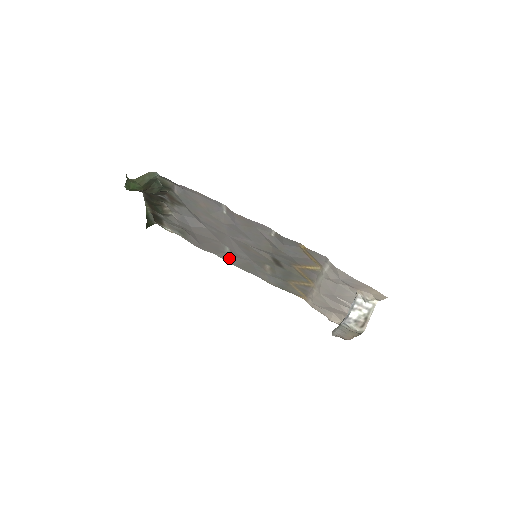
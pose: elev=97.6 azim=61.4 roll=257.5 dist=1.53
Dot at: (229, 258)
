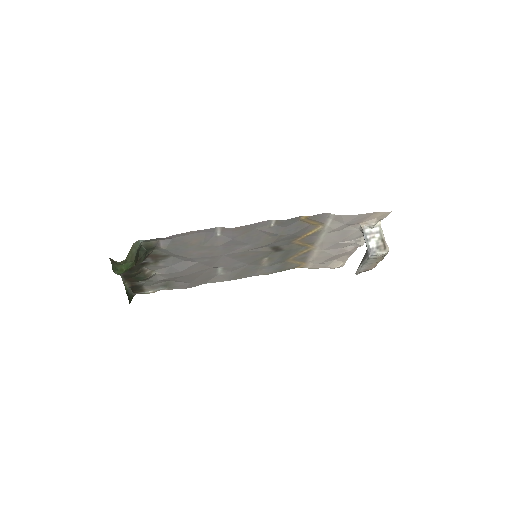
Dot at: (222, 277)
